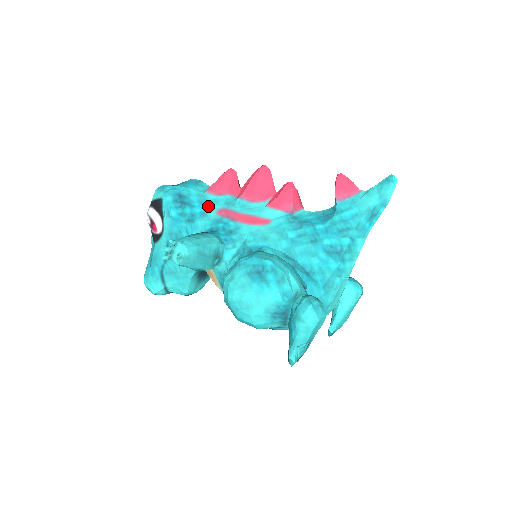
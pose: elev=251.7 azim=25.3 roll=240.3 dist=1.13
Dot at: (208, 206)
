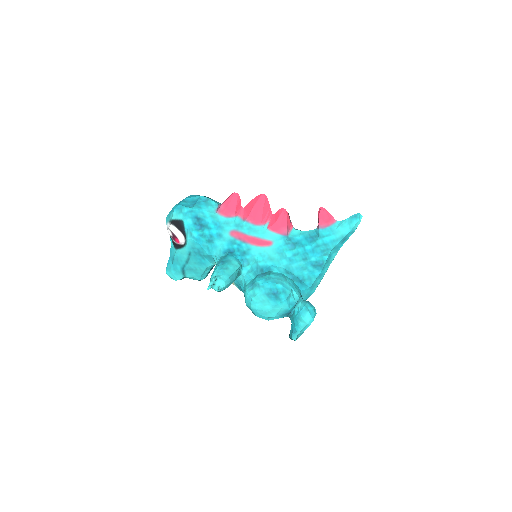
Dot at: (222, 228)
